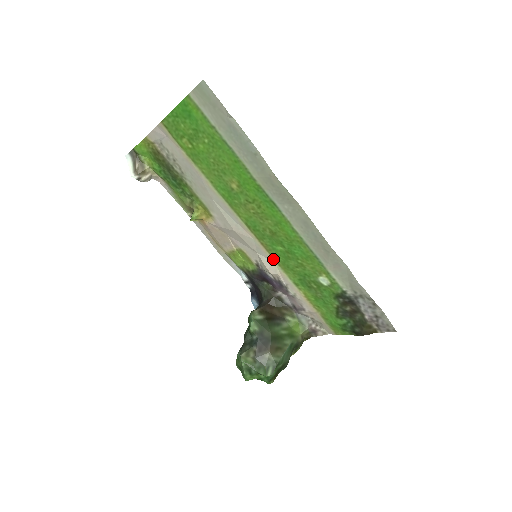
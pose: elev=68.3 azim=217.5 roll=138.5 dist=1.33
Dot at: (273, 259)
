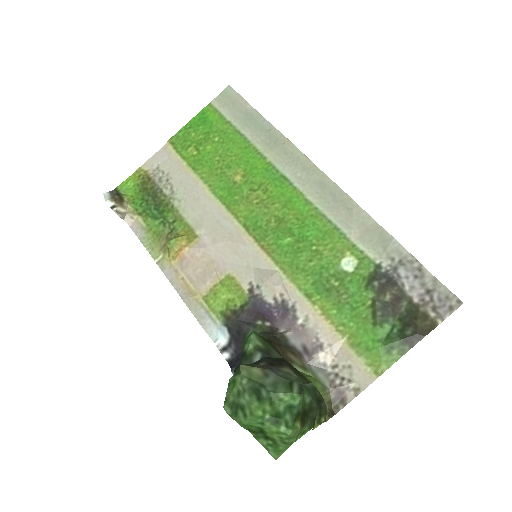
Dot at: (276, 265)
